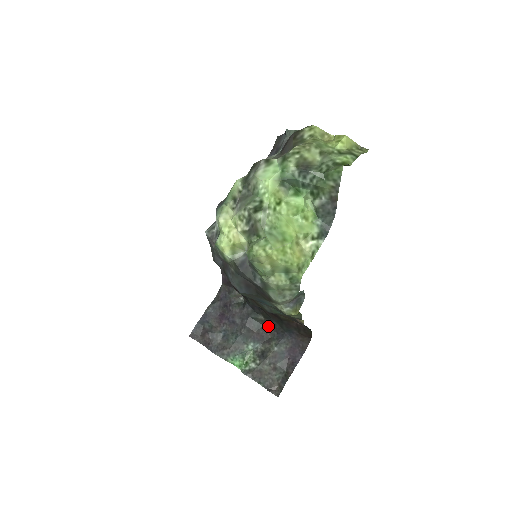
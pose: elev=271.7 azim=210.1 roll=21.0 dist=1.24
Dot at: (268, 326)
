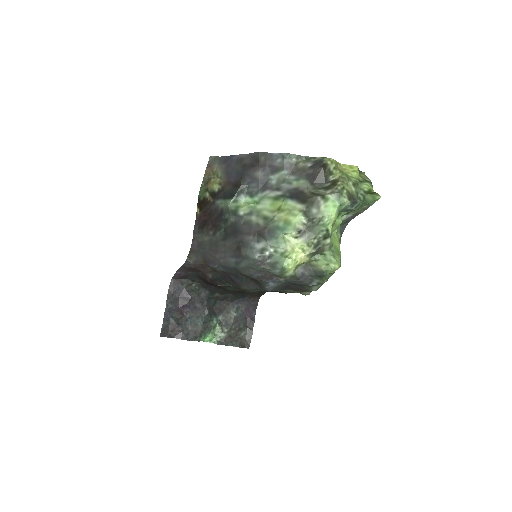
Dot at: (223, 299)
